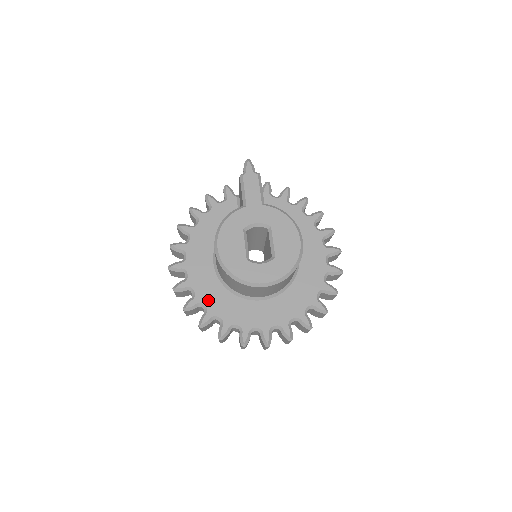
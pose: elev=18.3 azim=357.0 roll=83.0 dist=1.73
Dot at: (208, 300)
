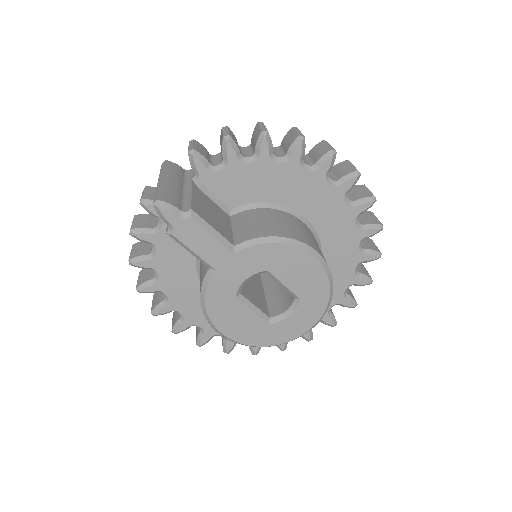
Dot at: occluded
